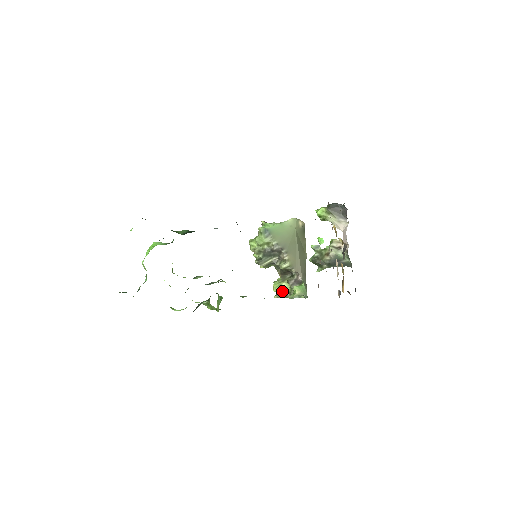
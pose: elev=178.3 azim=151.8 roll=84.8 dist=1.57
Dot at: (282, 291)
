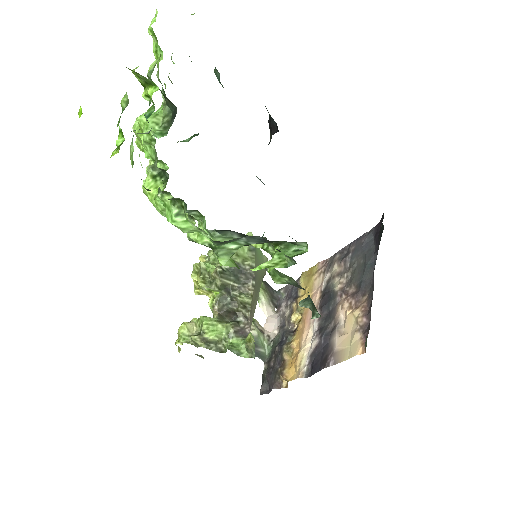
Dot at: (213, 334)
